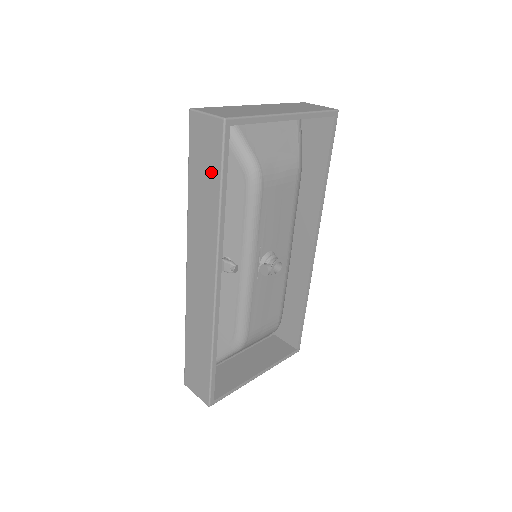
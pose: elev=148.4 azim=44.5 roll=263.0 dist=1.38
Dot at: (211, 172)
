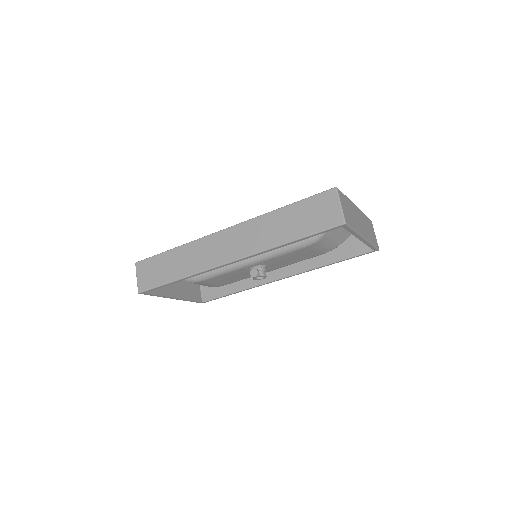
Dot at: (305, 226)
